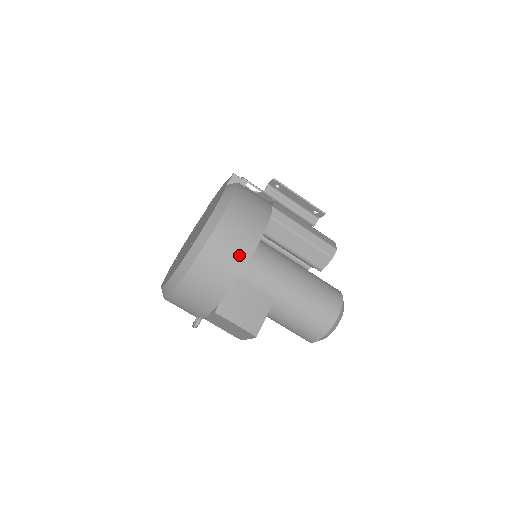
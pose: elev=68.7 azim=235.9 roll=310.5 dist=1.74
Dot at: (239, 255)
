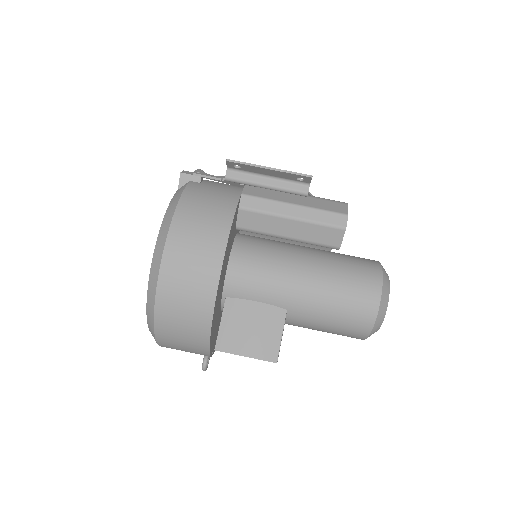
Dot at: (203, 280)
